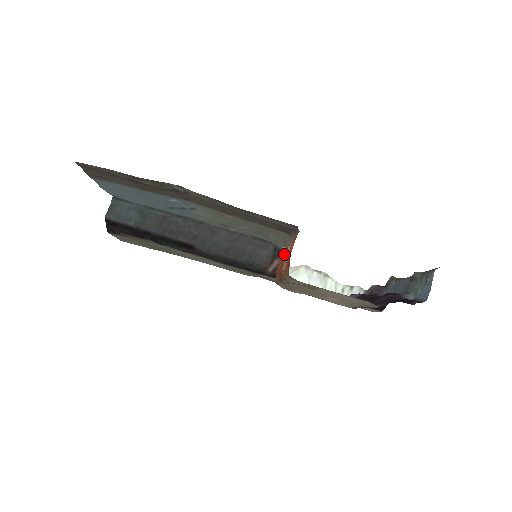
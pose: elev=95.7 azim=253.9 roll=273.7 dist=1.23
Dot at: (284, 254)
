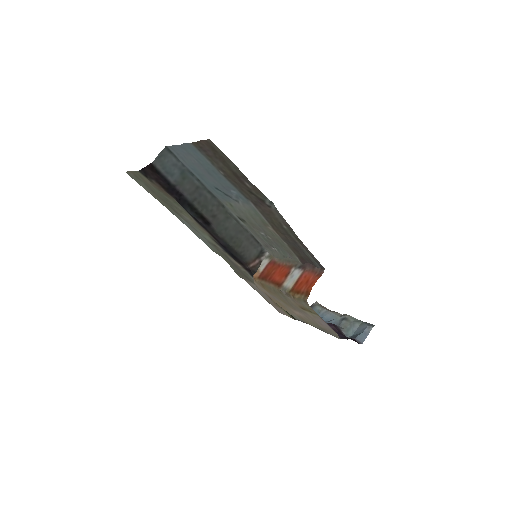
Dot at: (278, 265)
